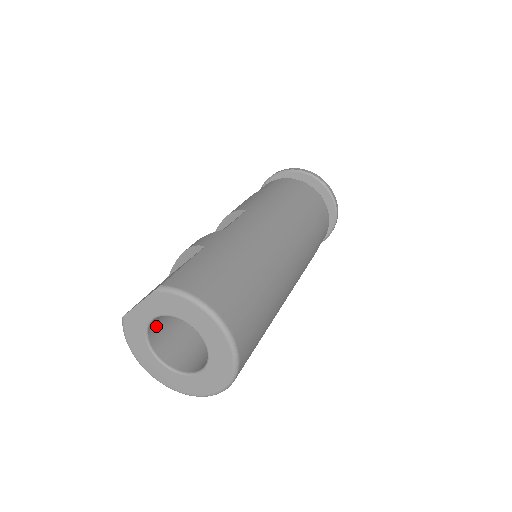
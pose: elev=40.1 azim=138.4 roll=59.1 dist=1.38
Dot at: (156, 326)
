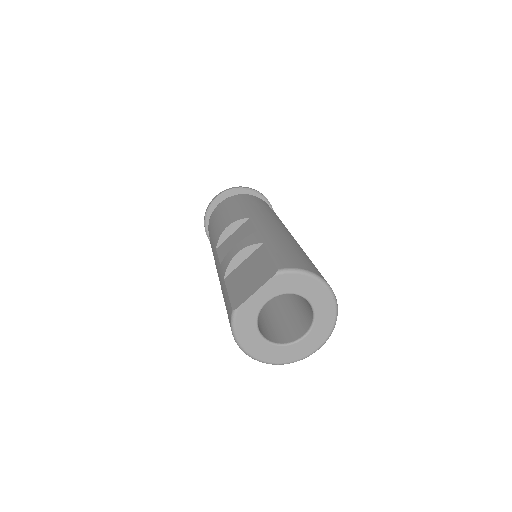
Dot at: occluded
